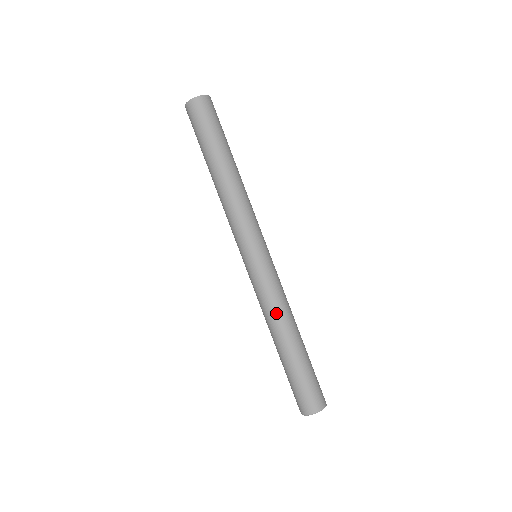
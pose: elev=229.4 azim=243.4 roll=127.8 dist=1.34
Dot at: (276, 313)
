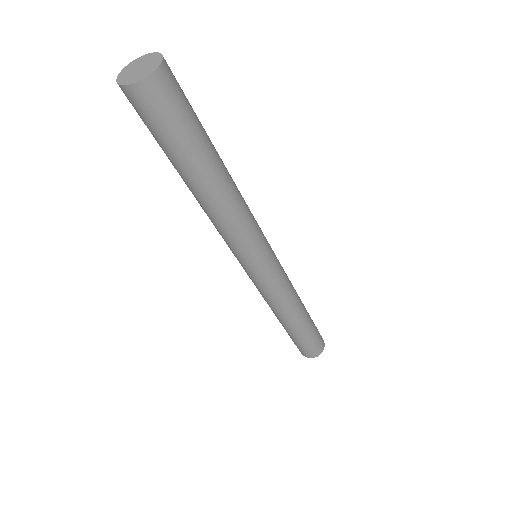
Dot at: (279, 308)
